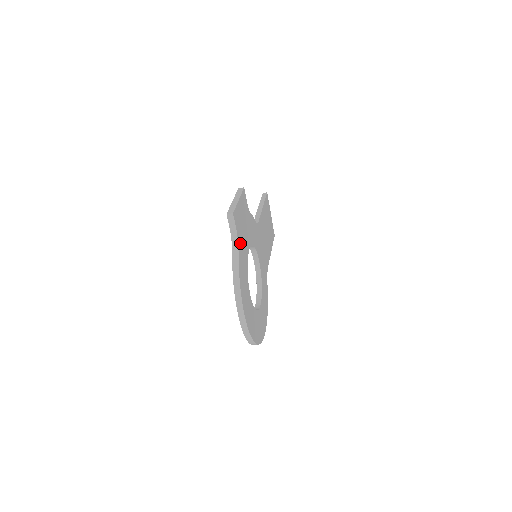
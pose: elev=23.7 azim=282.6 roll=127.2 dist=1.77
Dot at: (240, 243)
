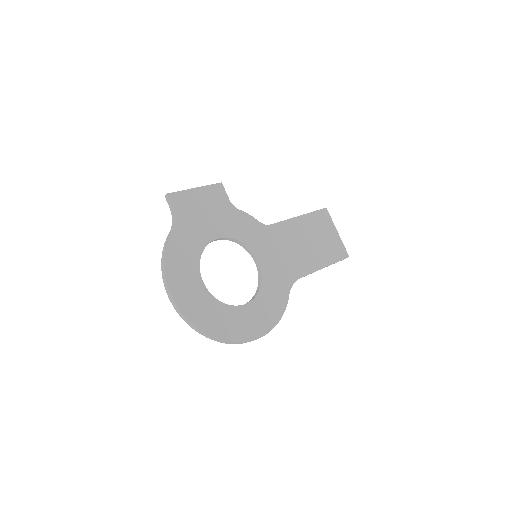
Dot at: (183, 224)
